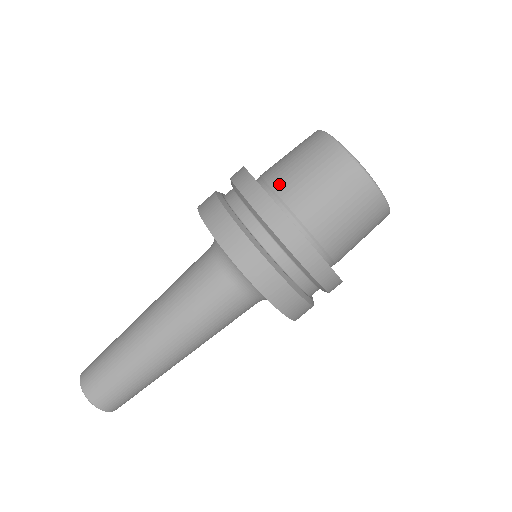
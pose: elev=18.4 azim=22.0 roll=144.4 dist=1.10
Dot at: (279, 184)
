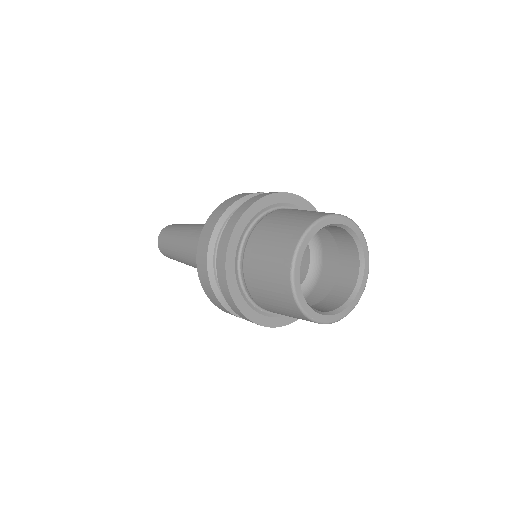
Dot at: (253, 240)
